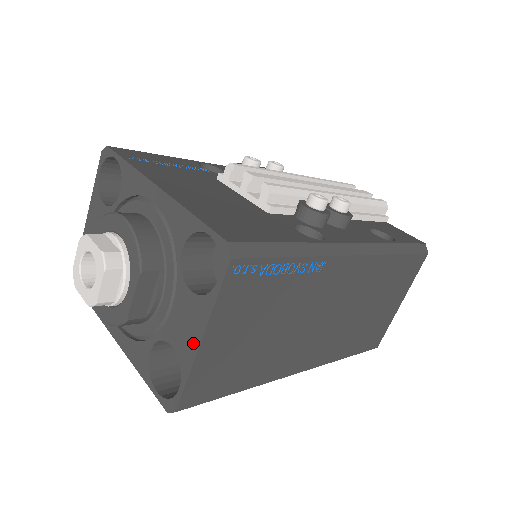
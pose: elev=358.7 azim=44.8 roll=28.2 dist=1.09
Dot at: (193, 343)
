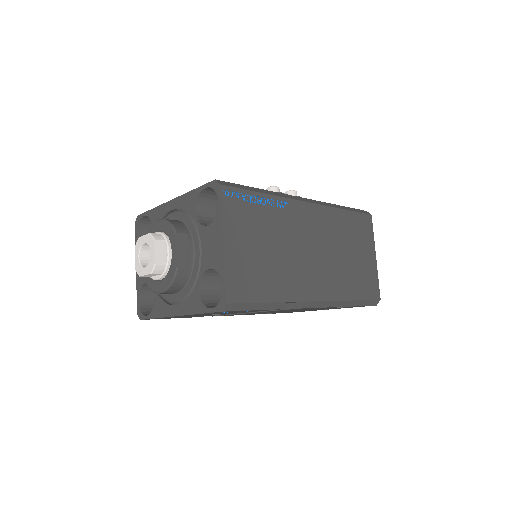
Dot at: (219, 250)
